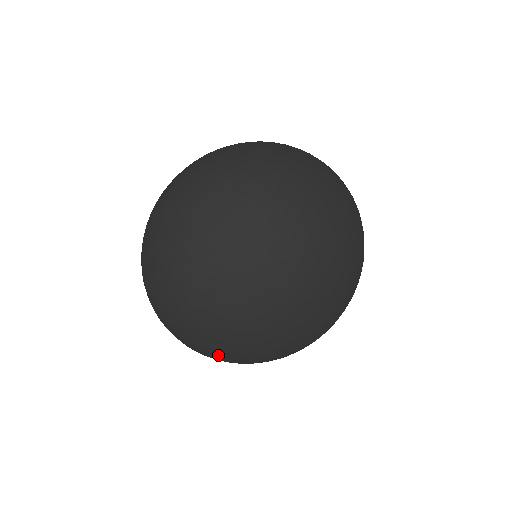
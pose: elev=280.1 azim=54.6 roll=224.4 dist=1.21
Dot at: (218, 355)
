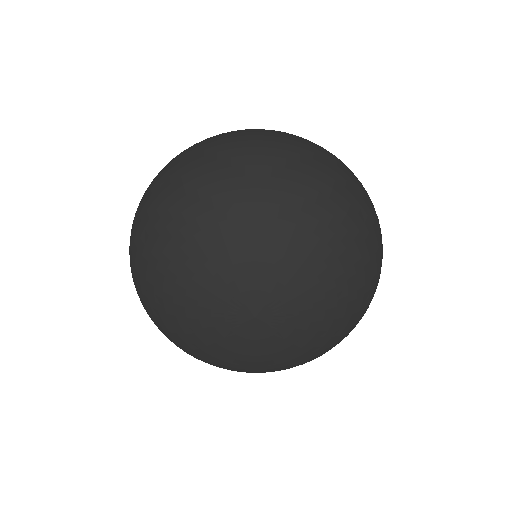
Dot at: (153, 314)
